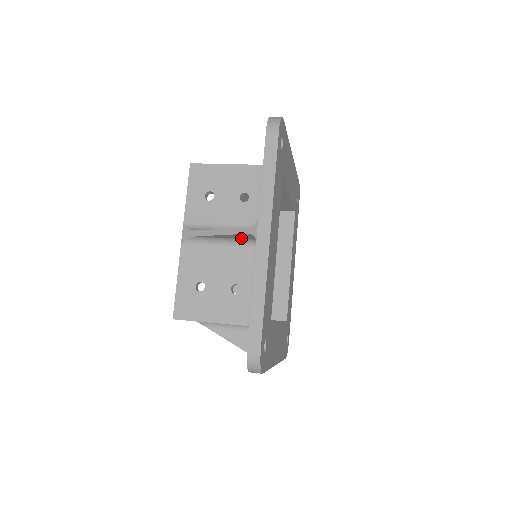
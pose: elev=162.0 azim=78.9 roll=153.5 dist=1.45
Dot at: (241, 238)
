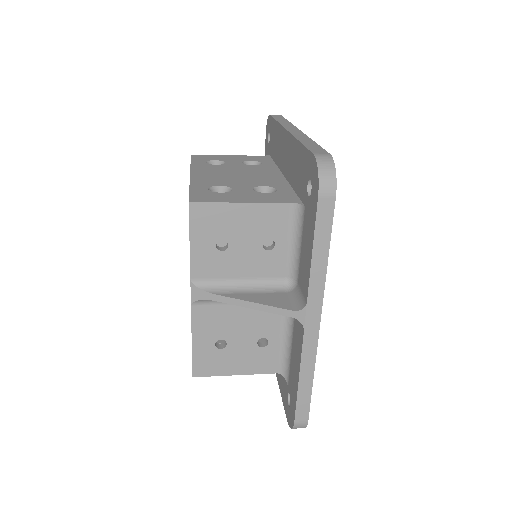
Dot at: occluded
